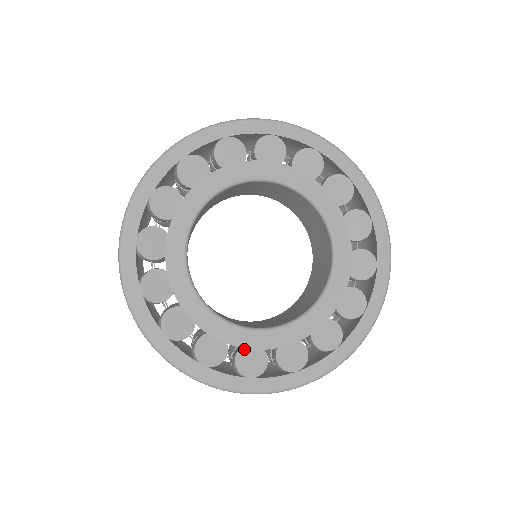
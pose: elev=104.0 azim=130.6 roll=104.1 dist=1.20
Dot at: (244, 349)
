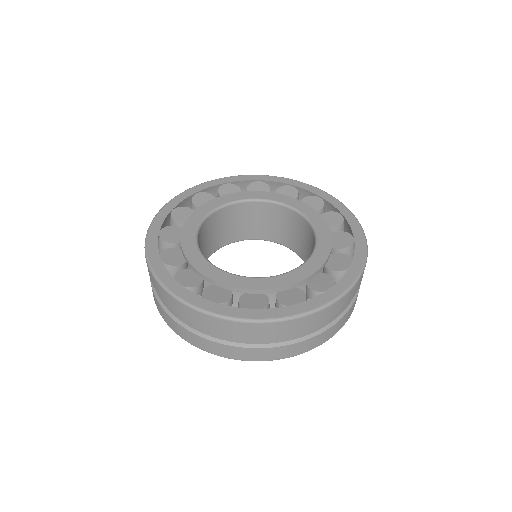
Dot at: (192, 271)
